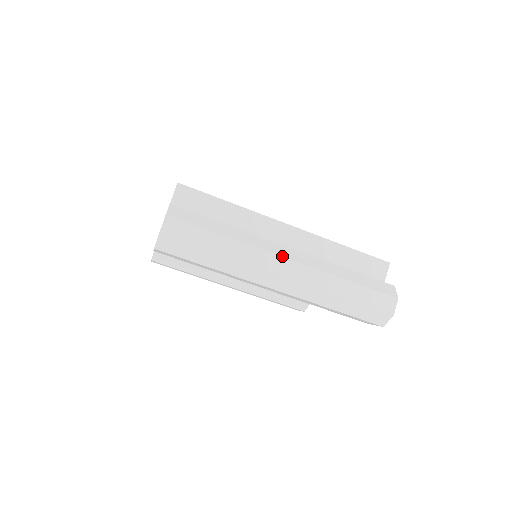
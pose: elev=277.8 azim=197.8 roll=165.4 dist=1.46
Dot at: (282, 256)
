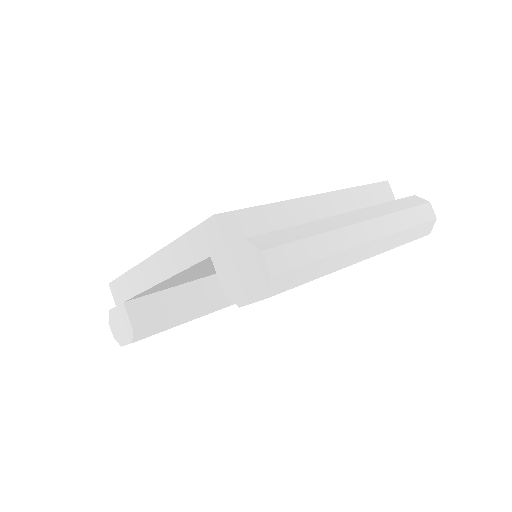
Dot at: (358, 222)
